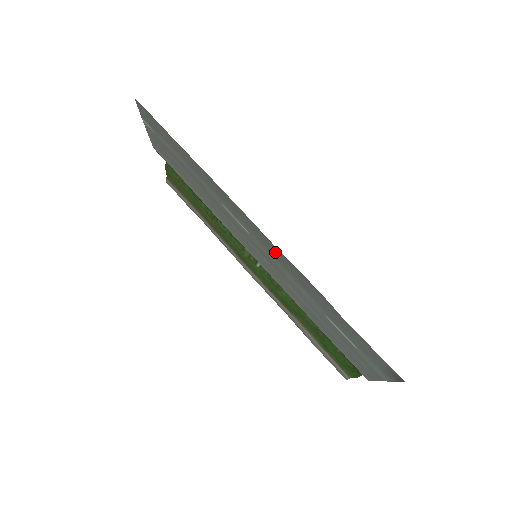
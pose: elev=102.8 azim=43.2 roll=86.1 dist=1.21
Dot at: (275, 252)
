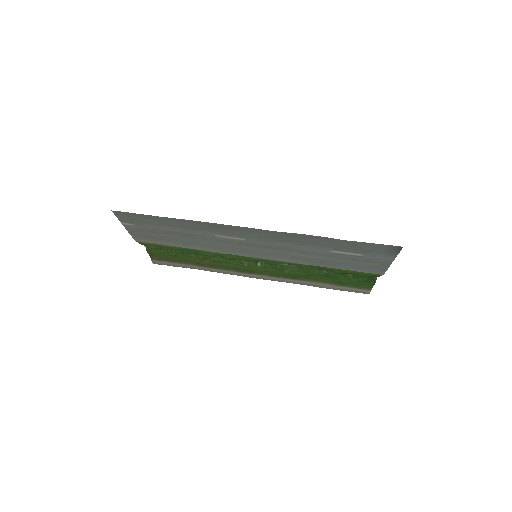
Dot at: (272, 236)
